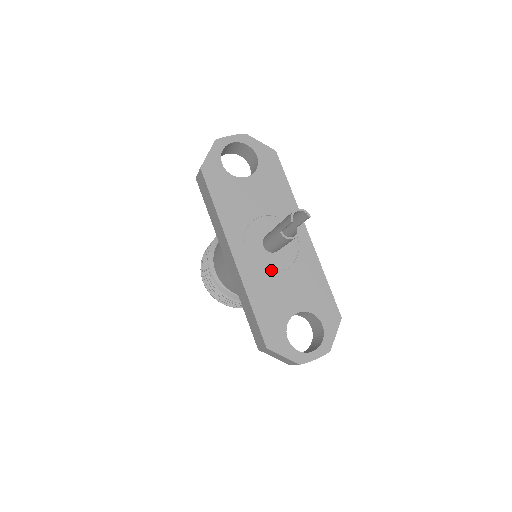
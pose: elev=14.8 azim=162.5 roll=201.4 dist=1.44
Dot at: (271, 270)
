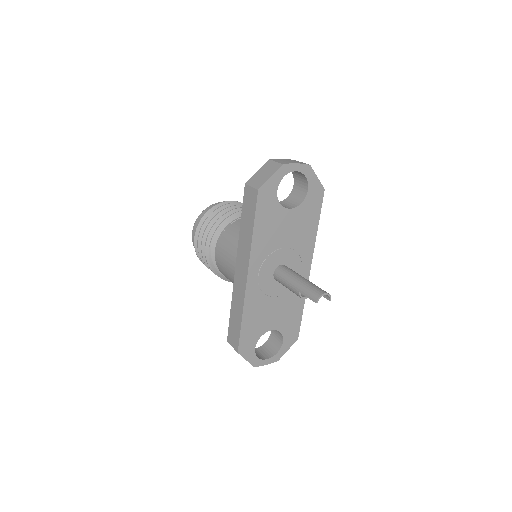
Dot at: (269, 295)
